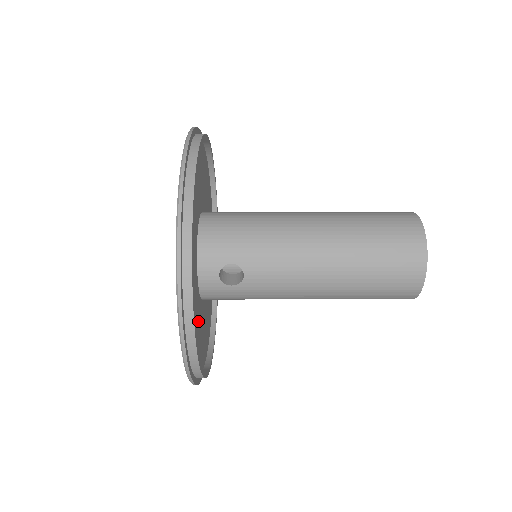
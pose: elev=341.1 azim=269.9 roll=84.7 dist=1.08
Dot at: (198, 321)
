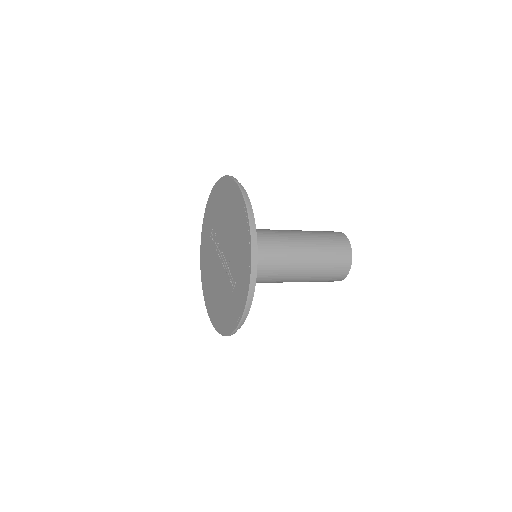
Dot at: occluded
